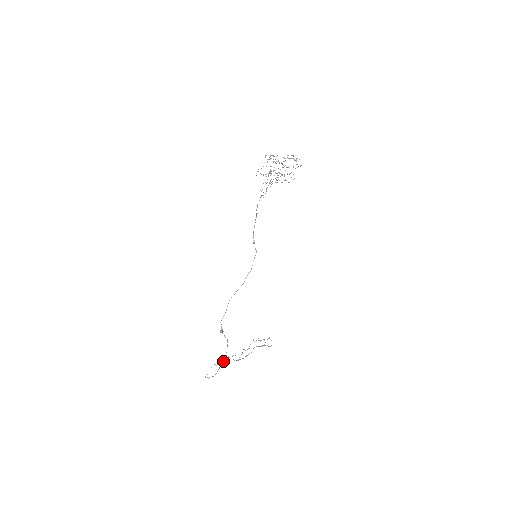
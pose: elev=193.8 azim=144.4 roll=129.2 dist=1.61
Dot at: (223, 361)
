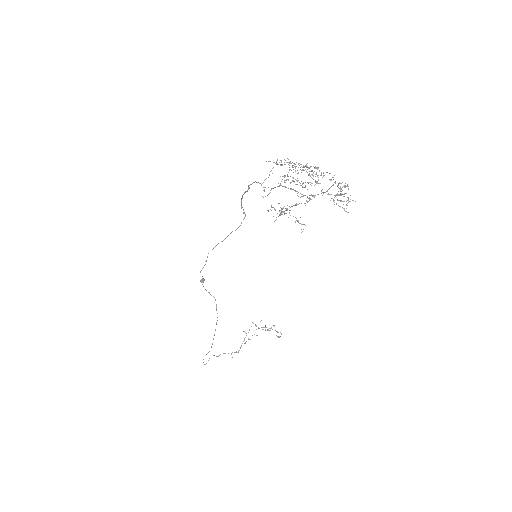
Dot at: occluded
